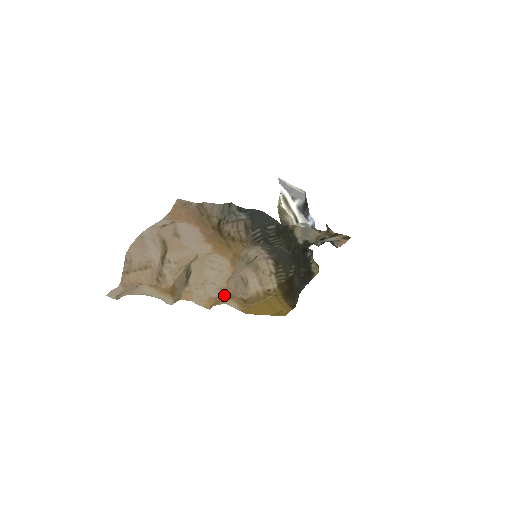
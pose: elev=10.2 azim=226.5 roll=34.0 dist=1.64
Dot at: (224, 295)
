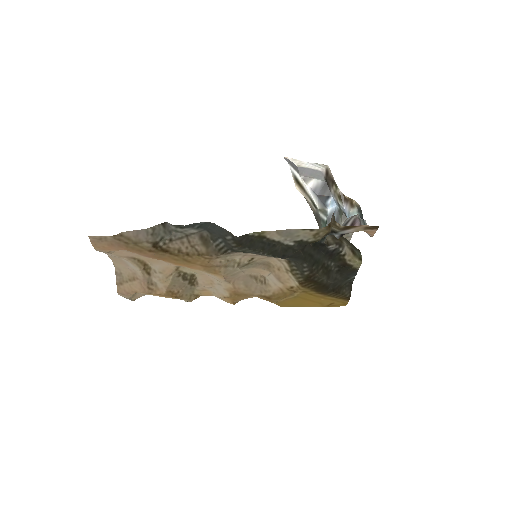
Dot at: (235, 295)
